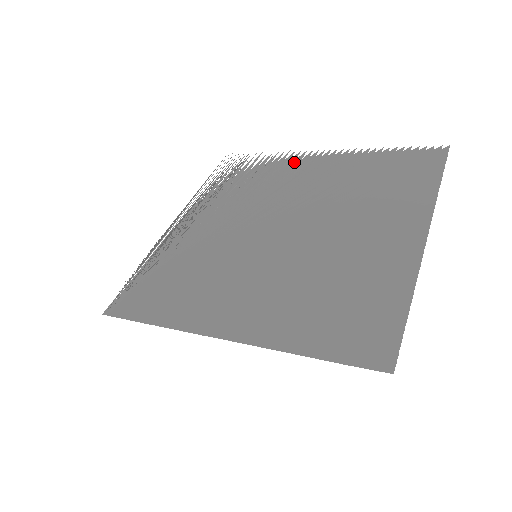
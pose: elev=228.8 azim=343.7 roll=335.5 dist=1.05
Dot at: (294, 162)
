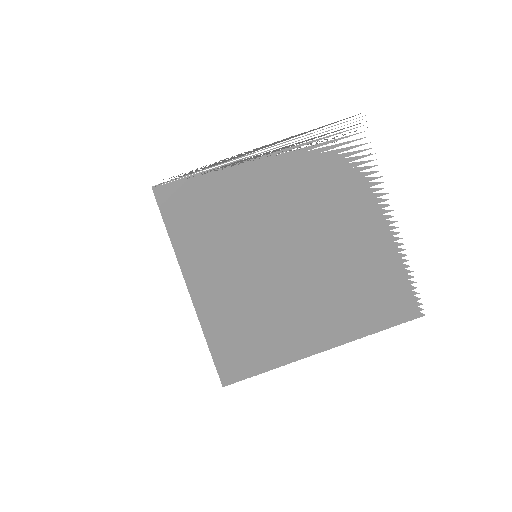
Dot at: (366, 204)
